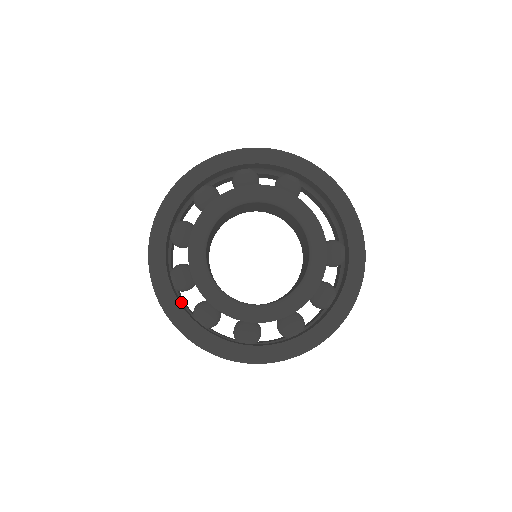
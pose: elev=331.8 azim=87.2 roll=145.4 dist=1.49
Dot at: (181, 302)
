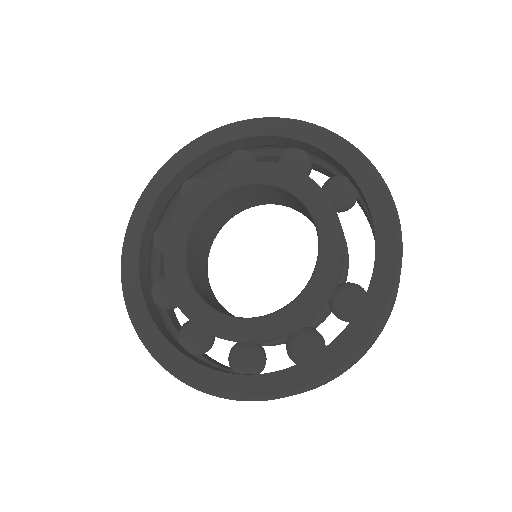
Dot at: (148, 262)
